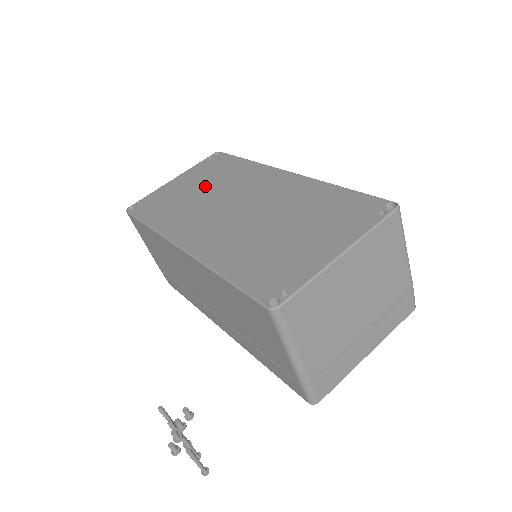
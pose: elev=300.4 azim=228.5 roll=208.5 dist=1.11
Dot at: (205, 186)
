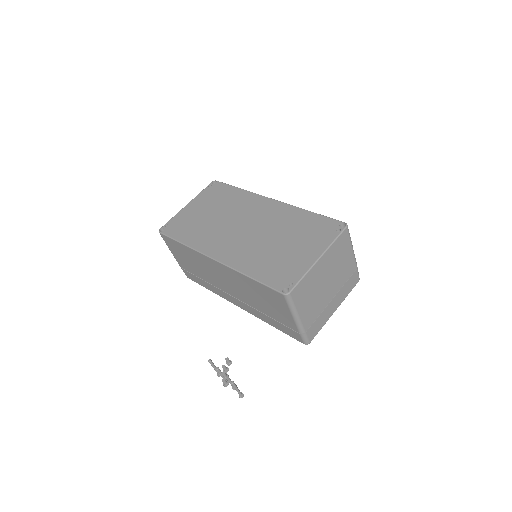
Dot at: (215, 211)
